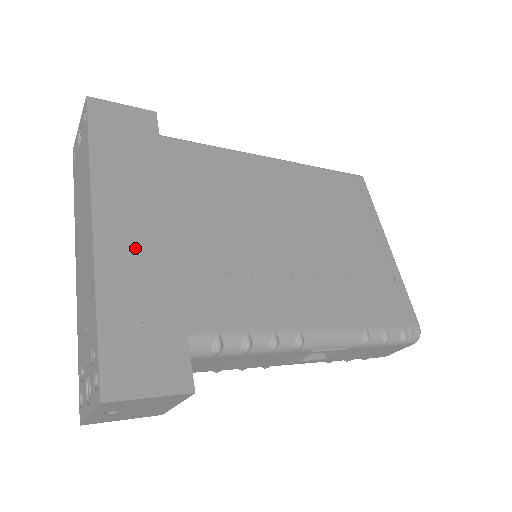
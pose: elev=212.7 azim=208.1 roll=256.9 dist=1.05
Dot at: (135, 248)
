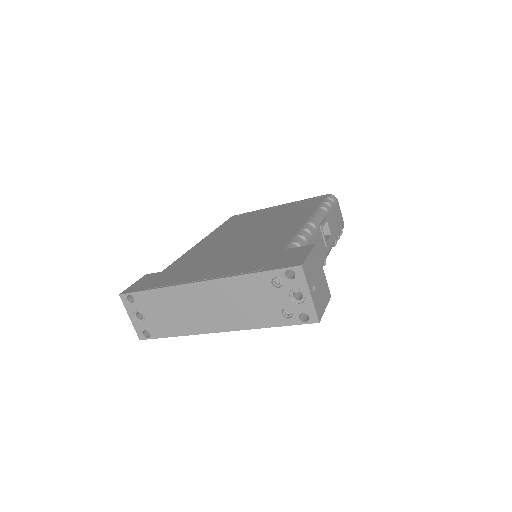
Dot at: (225, 269)
